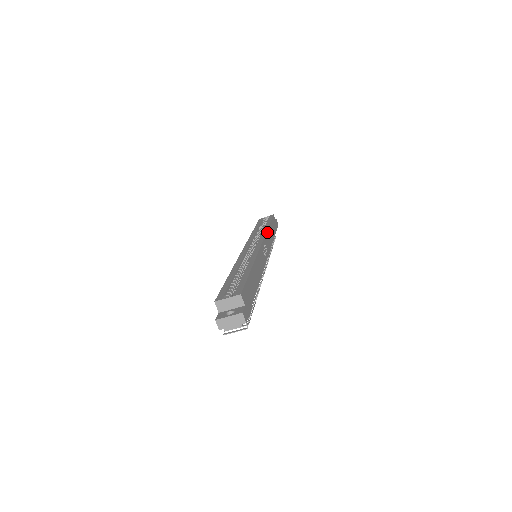
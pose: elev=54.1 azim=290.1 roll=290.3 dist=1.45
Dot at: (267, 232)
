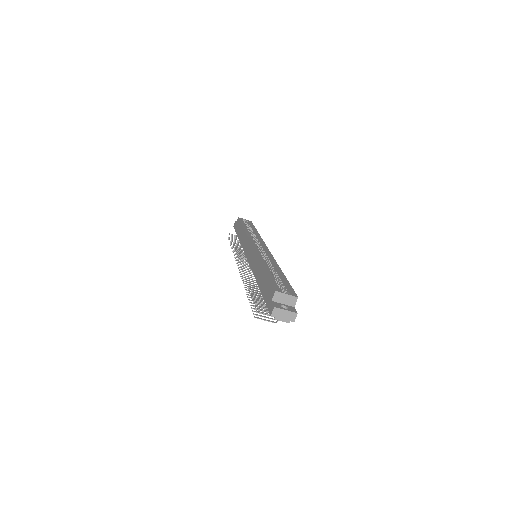
Dot at: occluded
